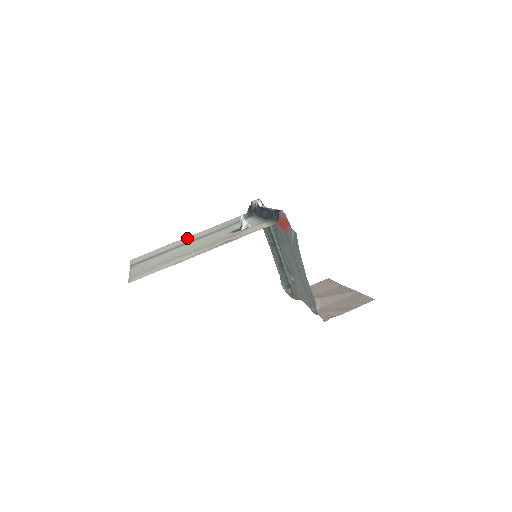
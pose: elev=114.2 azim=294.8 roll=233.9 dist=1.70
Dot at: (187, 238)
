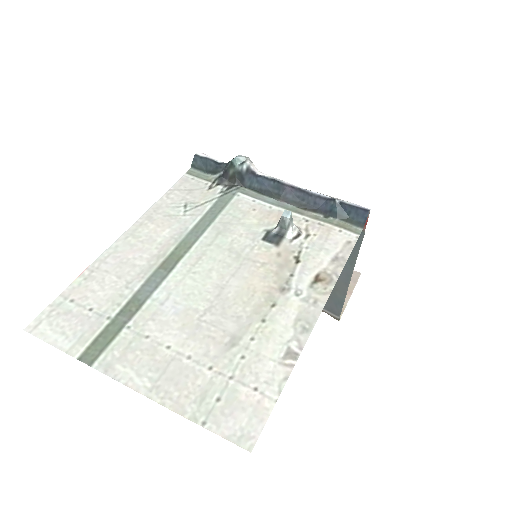
Dot at: (128, 245)
